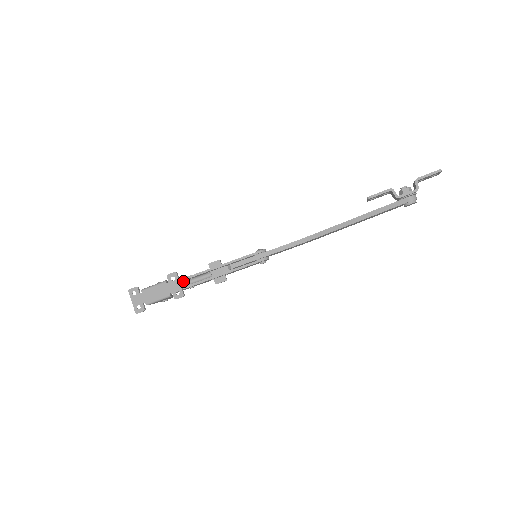
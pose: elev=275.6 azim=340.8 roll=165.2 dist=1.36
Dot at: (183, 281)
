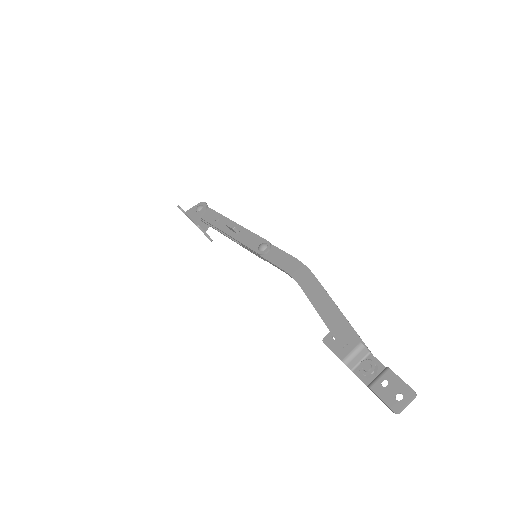
Dot at: (216, 216)
